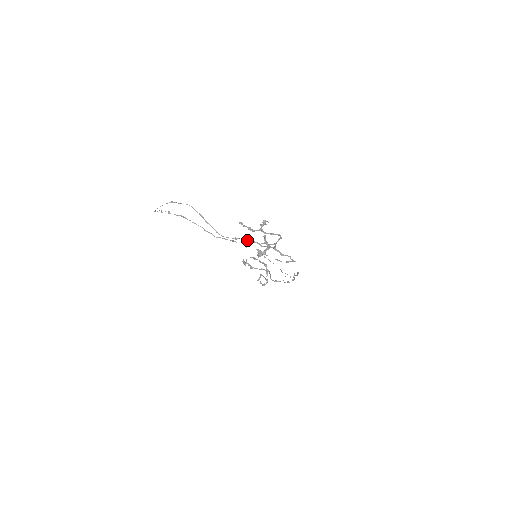
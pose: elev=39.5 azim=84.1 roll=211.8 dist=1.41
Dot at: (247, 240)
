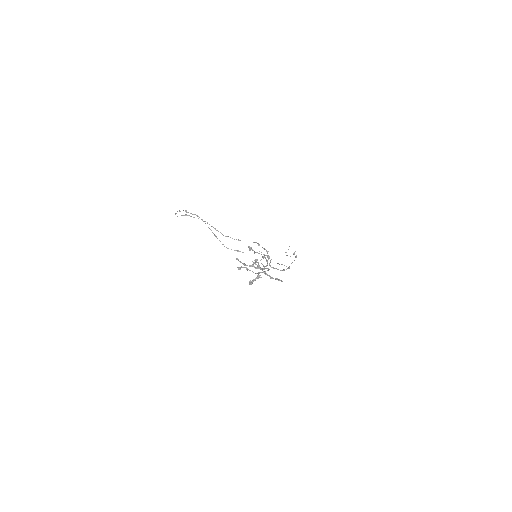
Dot at: occluded
